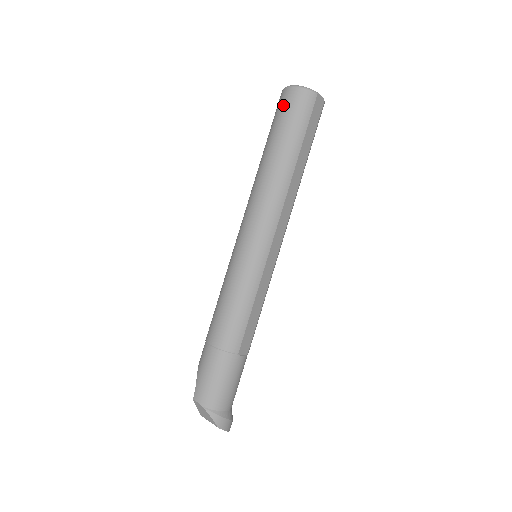
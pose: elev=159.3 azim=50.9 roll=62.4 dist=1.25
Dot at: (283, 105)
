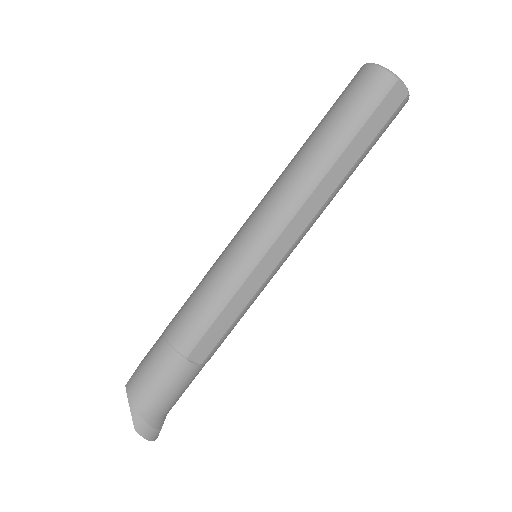
Dot at: (350, 84)
